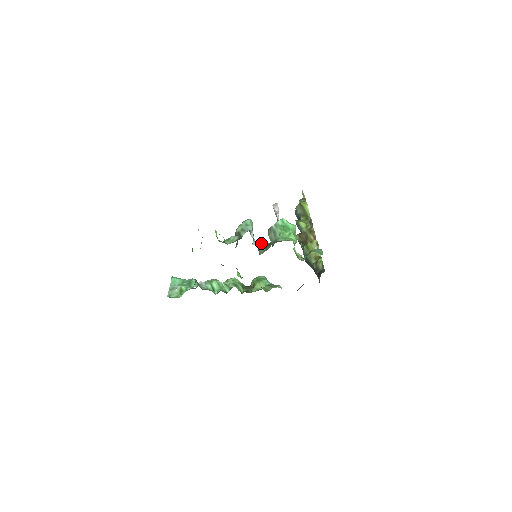
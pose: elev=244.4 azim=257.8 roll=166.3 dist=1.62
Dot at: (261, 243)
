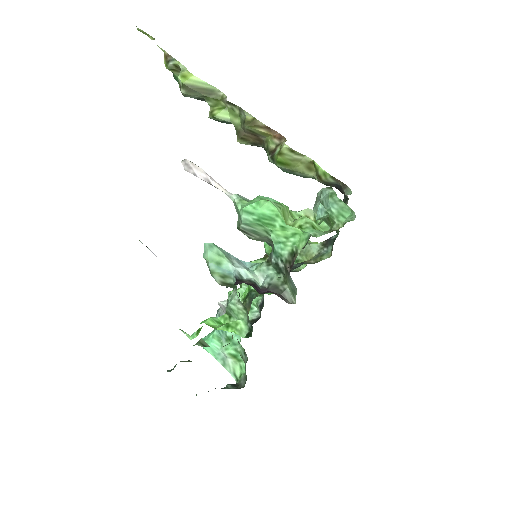
Dot at: (264, 269)
